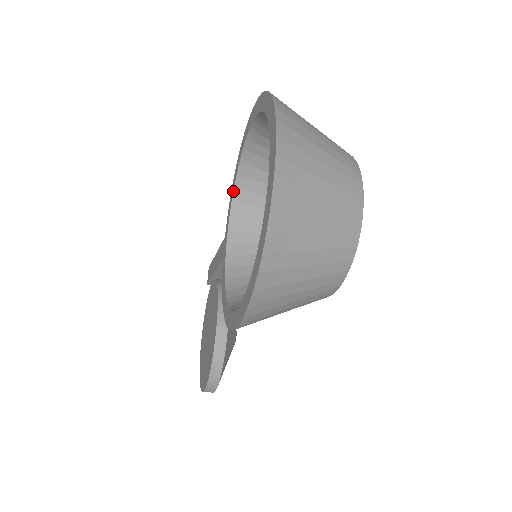
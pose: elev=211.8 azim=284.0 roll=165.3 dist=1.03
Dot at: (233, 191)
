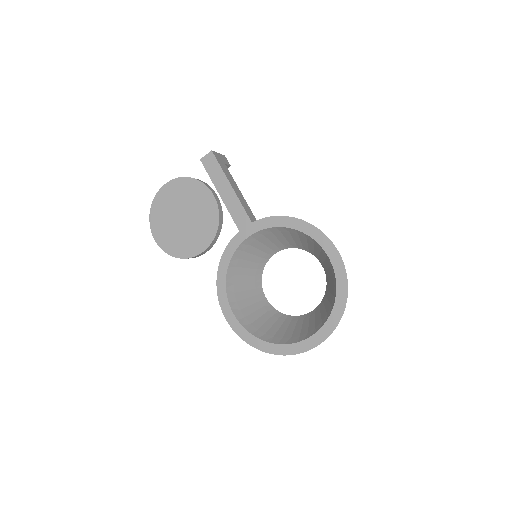
Dot at: (284, 227)
